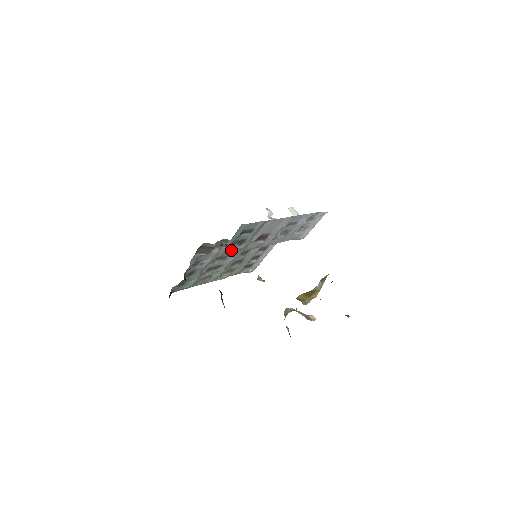
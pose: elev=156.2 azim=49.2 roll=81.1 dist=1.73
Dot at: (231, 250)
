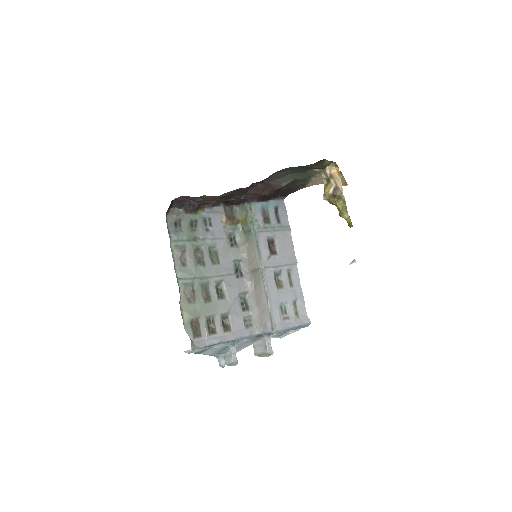
Dot at: (259, 213)
